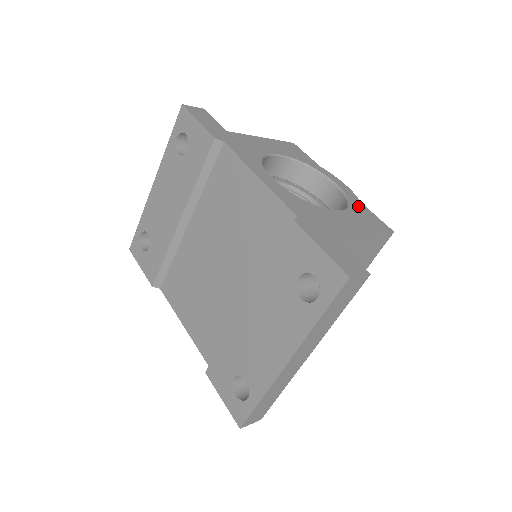
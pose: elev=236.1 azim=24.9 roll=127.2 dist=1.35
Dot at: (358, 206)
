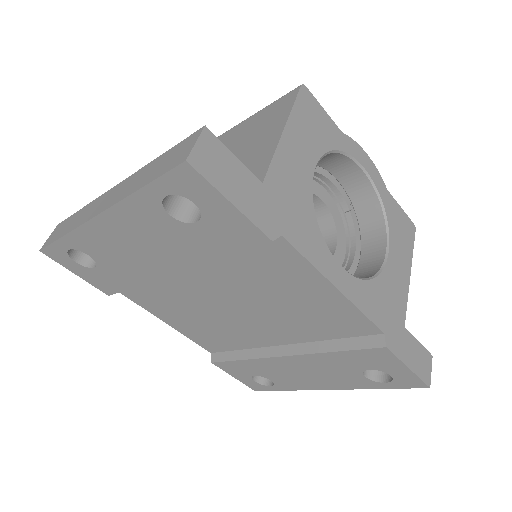
Dot at: (390, 207)
